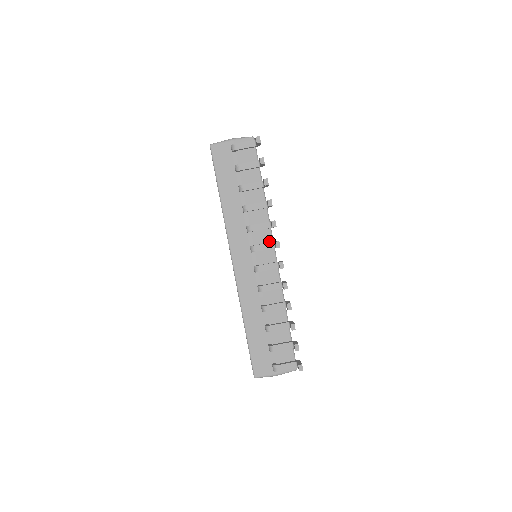
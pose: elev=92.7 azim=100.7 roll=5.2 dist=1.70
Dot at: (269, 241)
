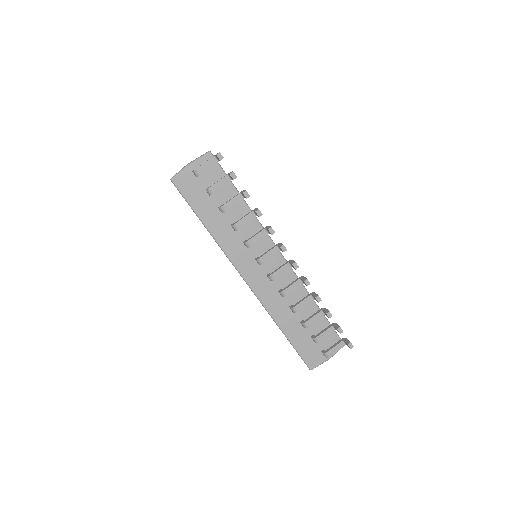
Dot at: (270, 245)
